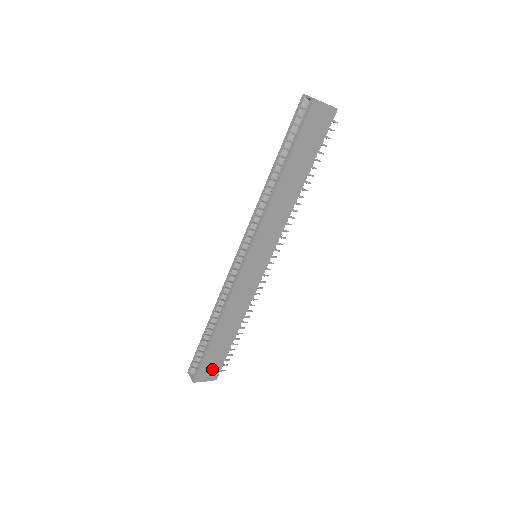
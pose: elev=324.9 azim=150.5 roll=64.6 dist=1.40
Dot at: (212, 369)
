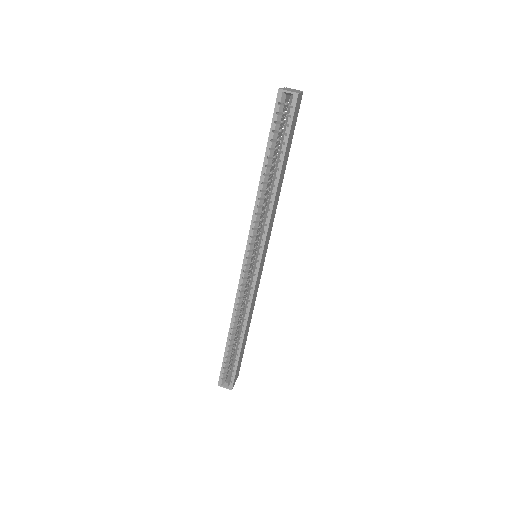
Dot at: (239, 368)
